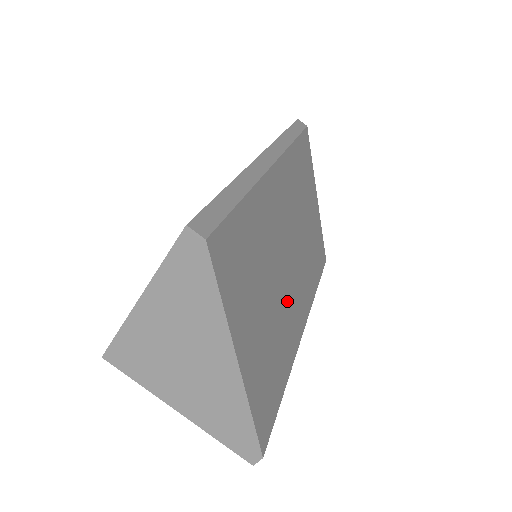
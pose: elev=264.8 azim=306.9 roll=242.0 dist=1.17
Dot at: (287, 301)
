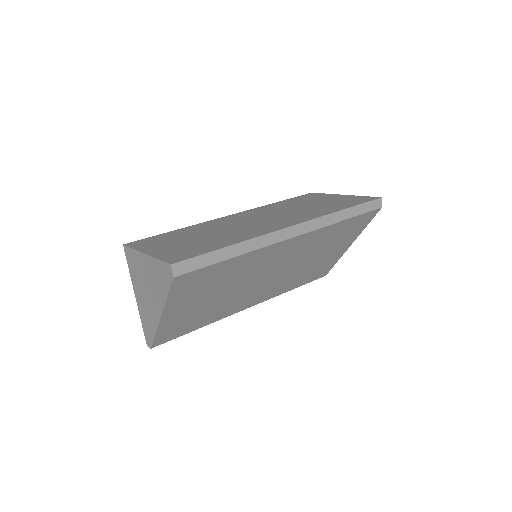
Dot at: (241, 296)
